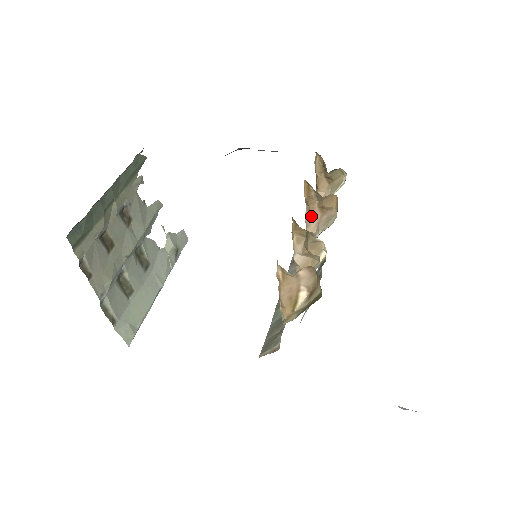
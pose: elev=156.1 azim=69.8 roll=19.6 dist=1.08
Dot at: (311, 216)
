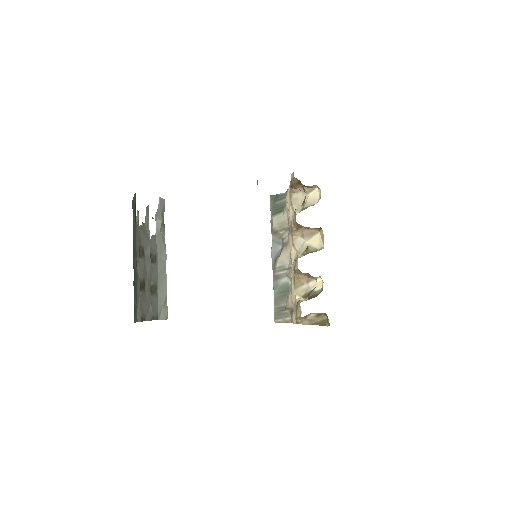
Dot at: (297, 229)
